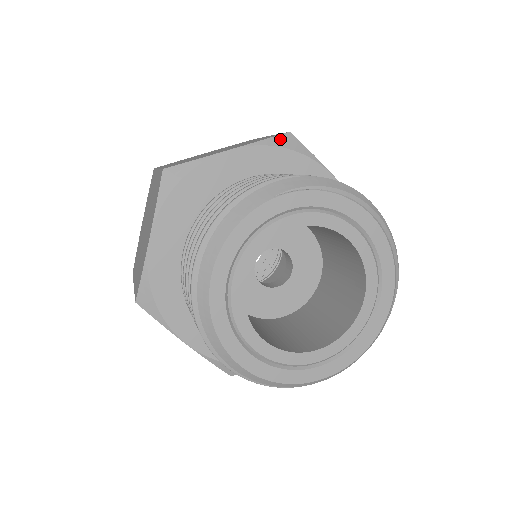
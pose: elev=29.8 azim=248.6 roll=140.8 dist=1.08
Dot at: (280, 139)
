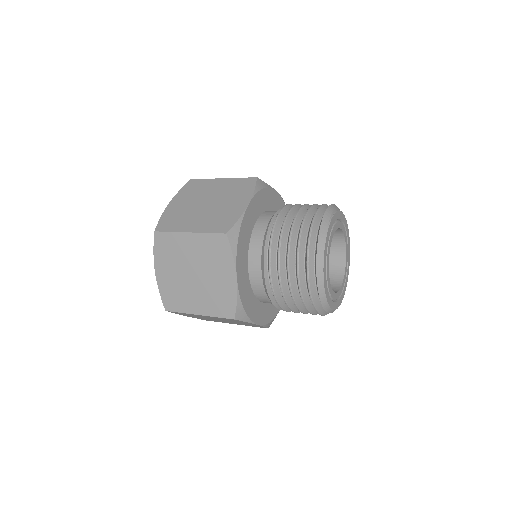
Dot at: (258, 184)
